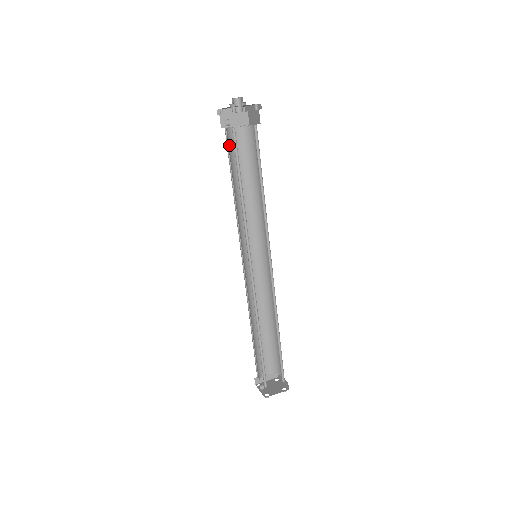
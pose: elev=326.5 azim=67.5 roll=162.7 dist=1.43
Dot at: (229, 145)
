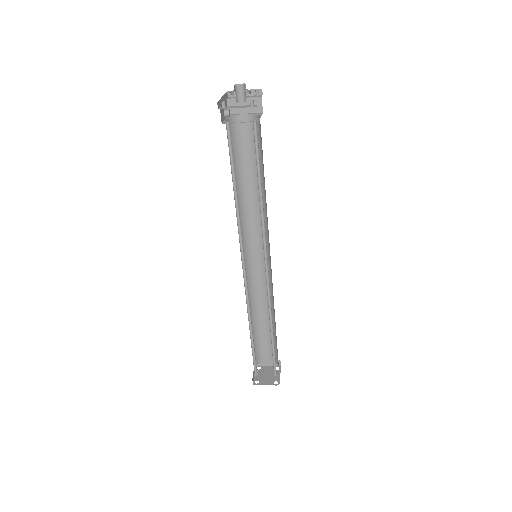
Dot at: (234, 135)
